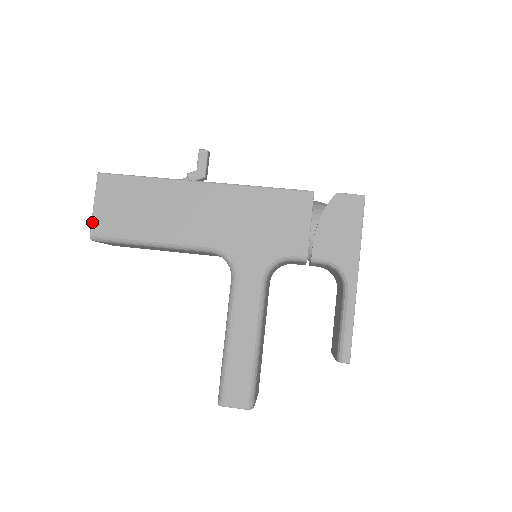
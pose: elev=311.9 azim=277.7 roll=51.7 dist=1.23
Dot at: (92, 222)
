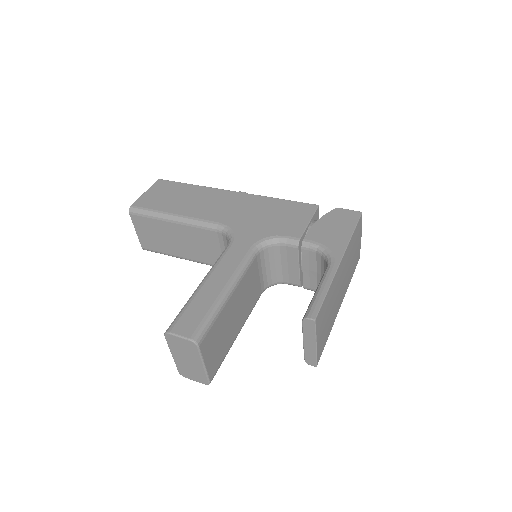
Dot at: (137, 200)
